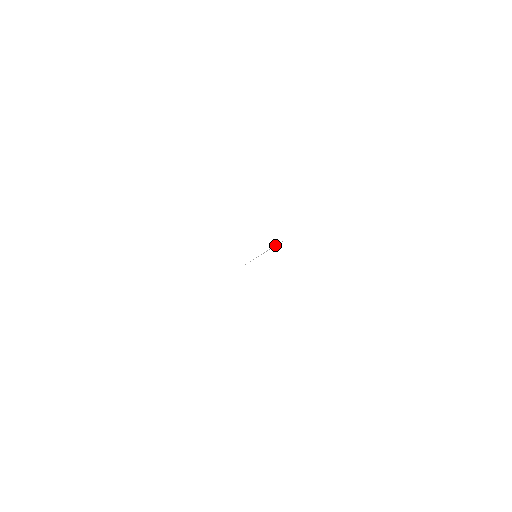
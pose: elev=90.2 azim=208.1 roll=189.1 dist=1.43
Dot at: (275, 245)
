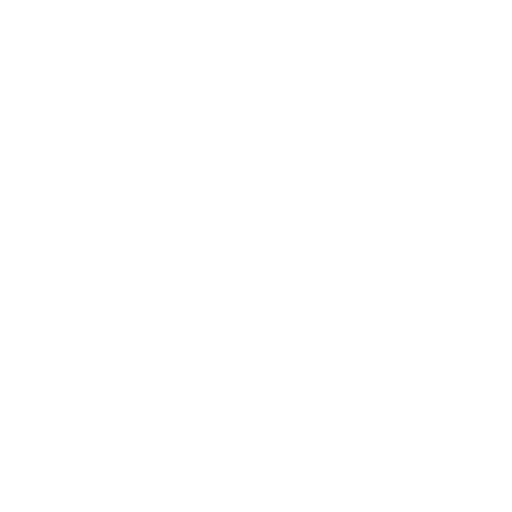
Dot at: occluded
